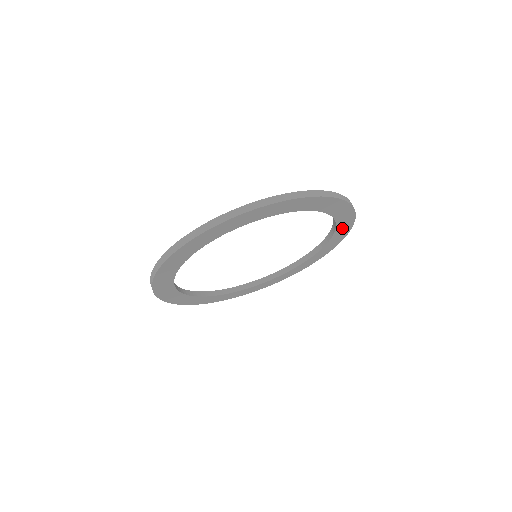
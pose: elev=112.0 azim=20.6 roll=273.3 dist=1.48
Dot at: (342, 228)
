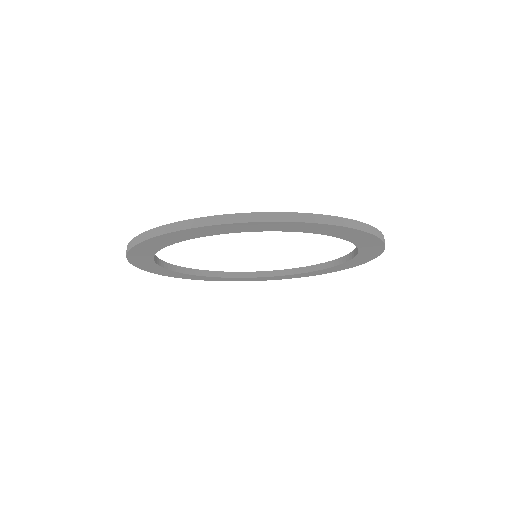
Dot at: (364, 256)
